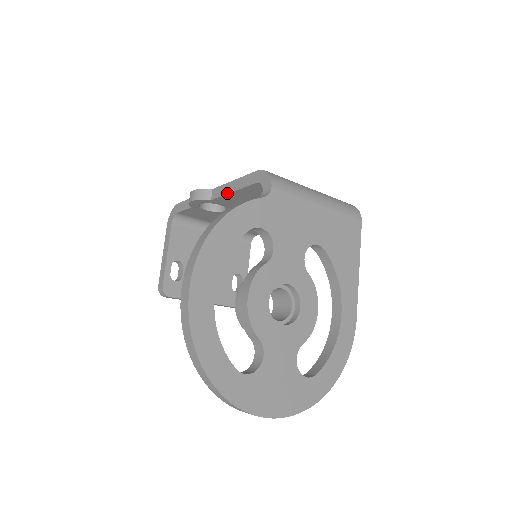
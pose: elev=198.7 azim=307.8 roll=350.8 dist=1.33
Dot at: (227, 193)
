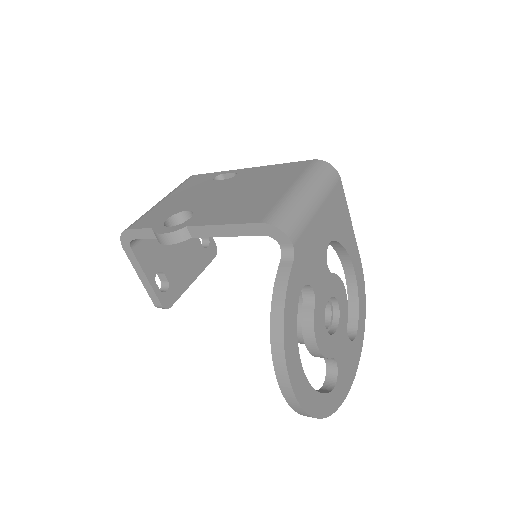
Dot at: occluded
